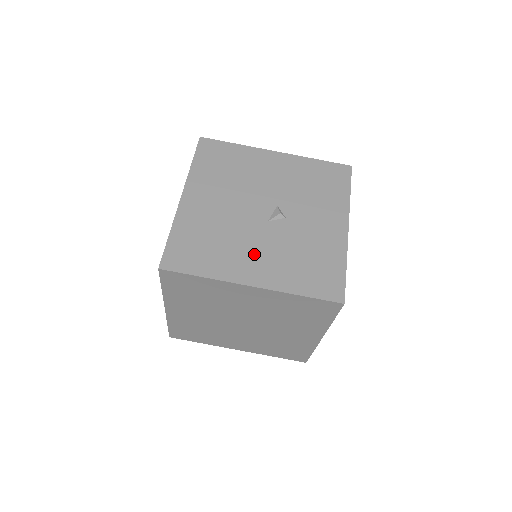
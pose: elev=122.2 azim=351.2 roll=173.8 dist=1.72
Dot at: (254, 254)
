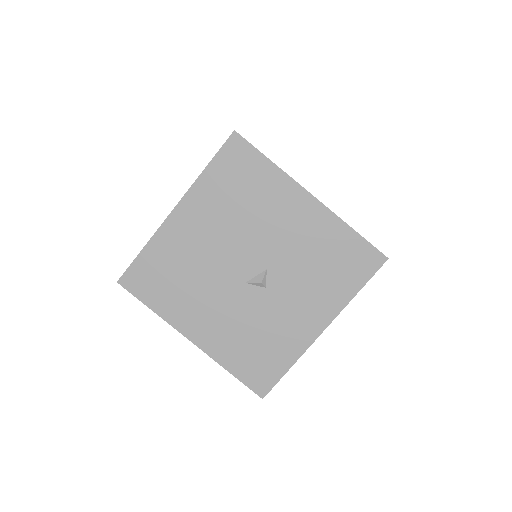
Dot at: (211, 311)
